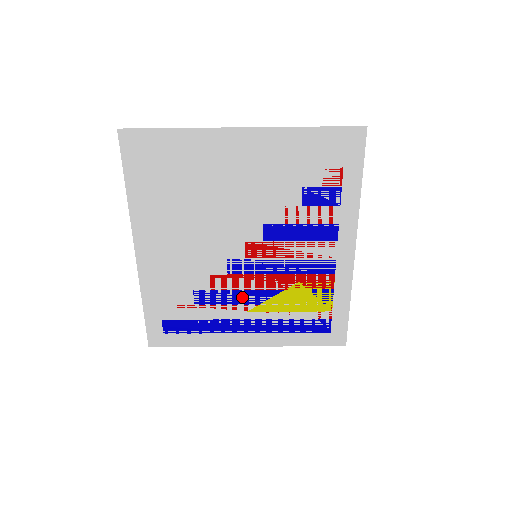
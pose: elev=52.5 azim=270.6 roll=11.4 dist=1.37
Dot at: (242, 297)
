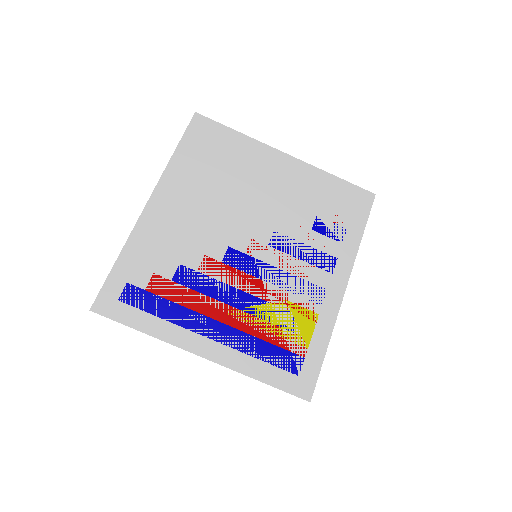
Dot at: (224, 293)
